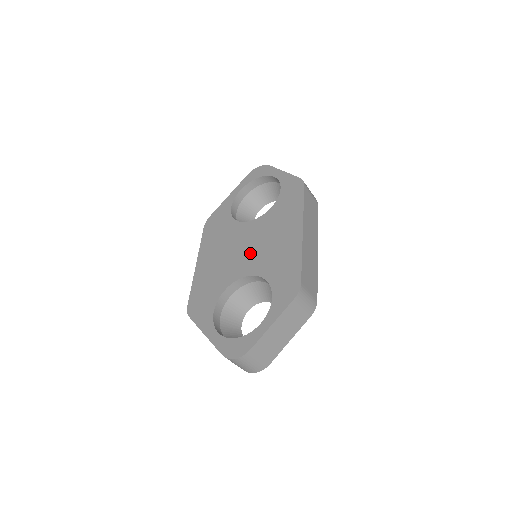
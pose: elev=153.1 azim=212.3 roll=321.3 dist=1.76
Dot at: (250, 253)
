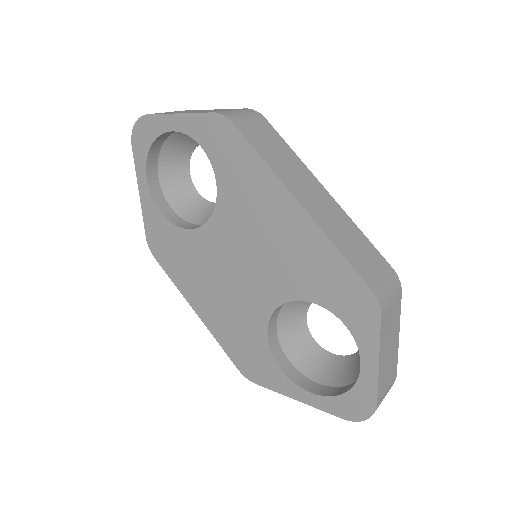
Dot at: (253, 271)
